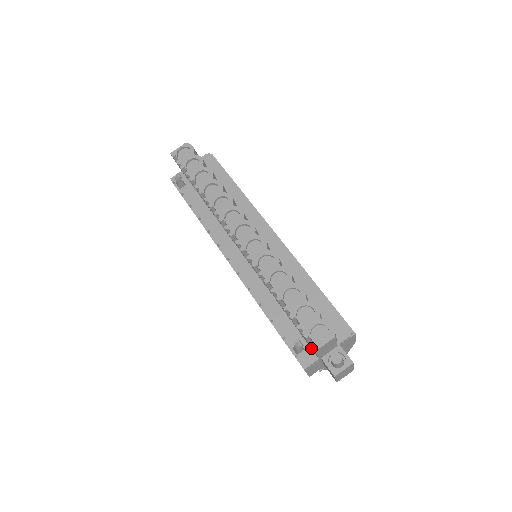
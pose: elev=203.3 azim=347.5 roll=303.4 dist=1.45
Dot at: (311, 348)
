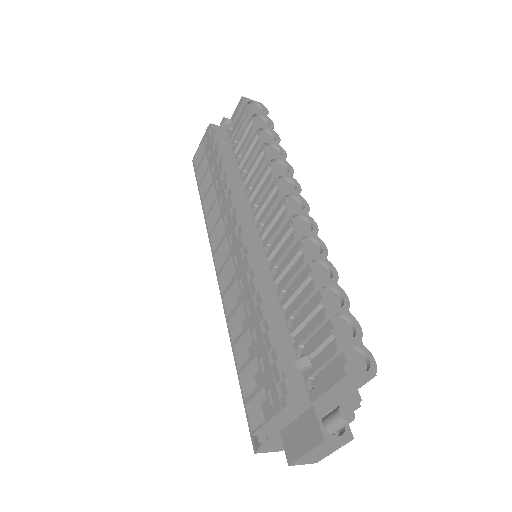
Dot at: (306, 383)
